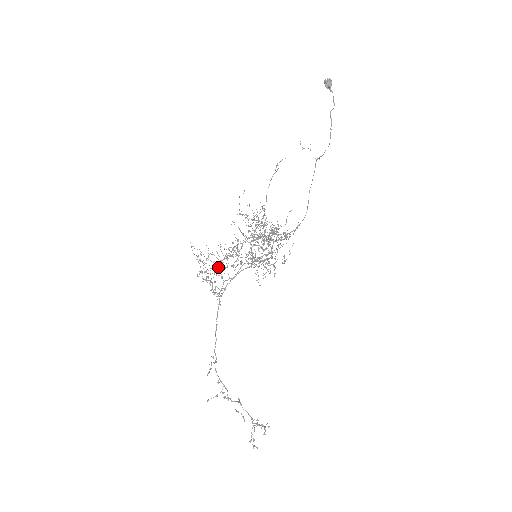
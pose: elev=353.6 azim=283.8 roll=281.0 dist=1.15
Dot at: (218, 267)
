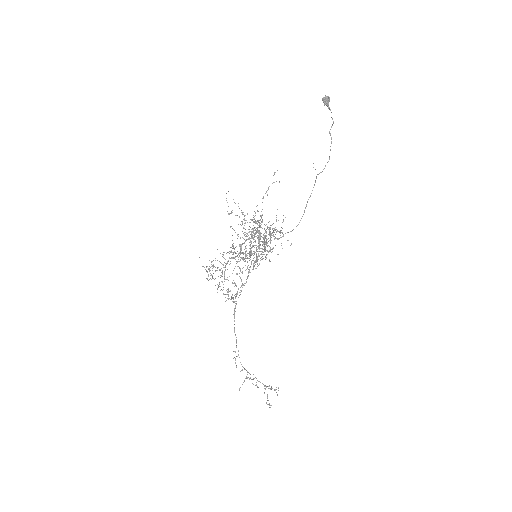
Dot at: occluded
